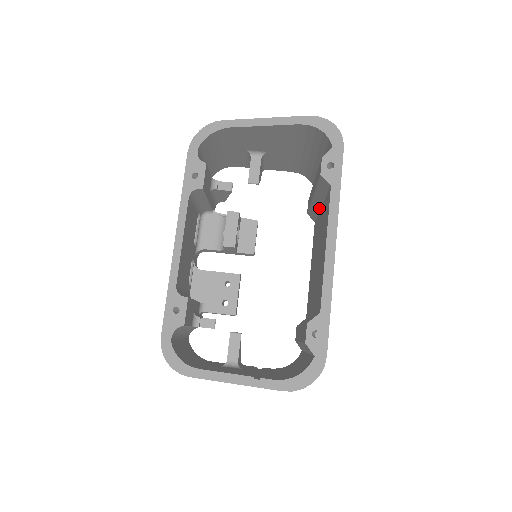
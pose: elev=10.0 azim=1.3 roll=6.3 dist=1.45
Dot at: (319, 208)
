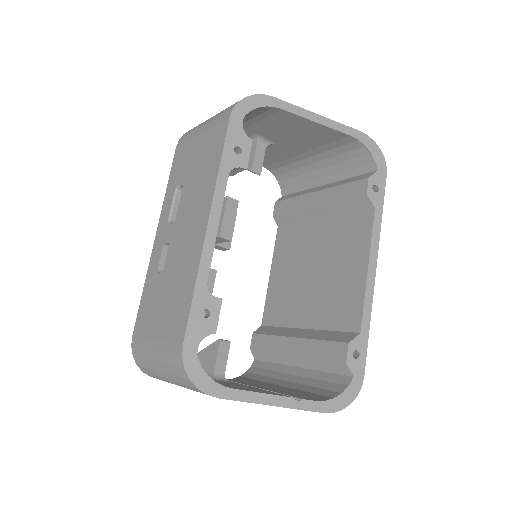
Dot at: (312, 218)
